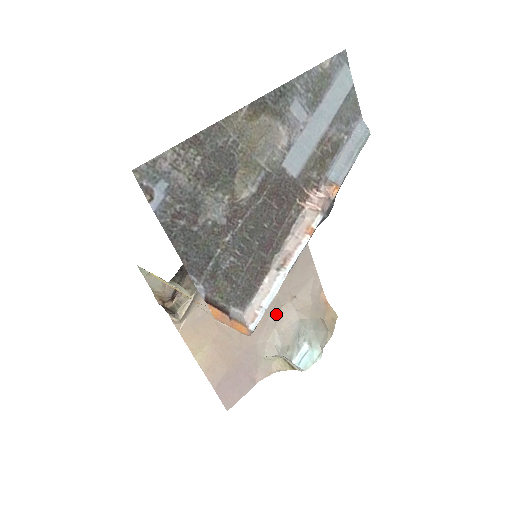
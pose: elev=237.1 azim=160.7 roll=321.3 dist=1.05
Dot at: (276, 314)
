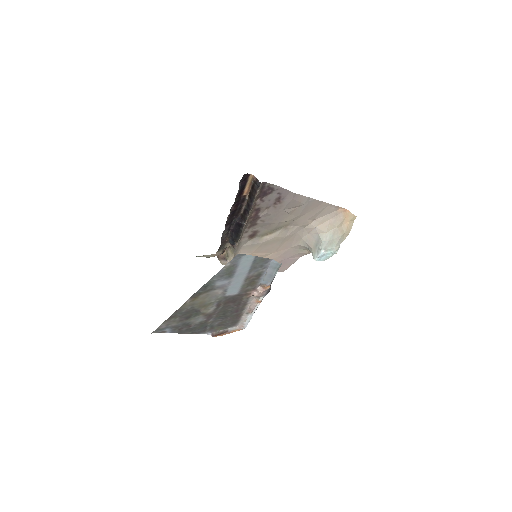
Dot at: (301, 233)
